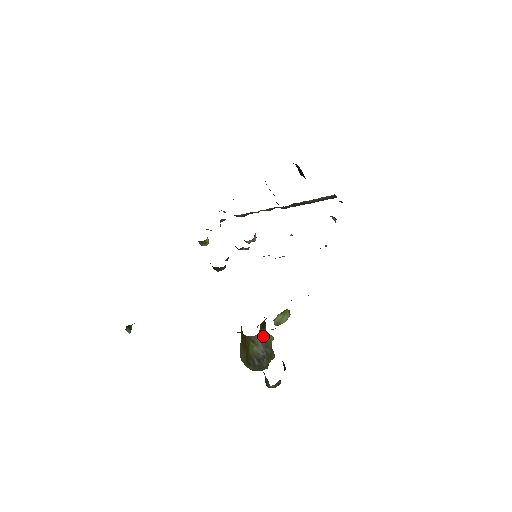
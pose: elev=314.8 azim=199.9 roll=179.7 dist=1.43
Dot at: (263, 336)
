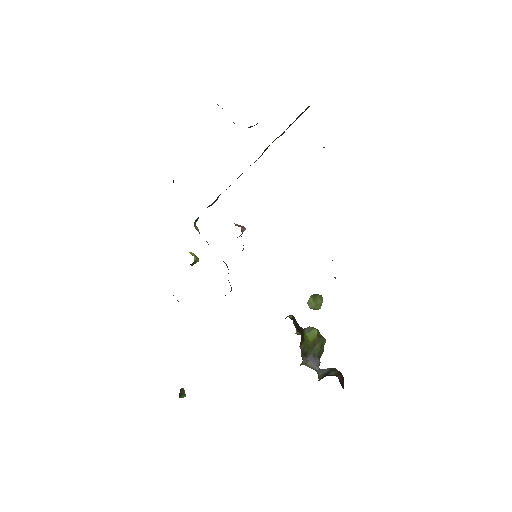
Dot at: (307, 348)
